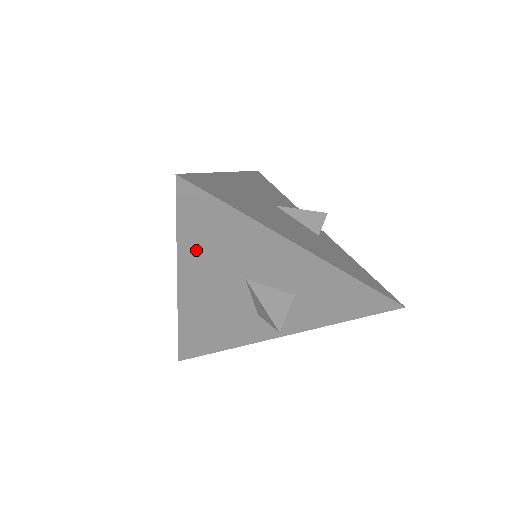
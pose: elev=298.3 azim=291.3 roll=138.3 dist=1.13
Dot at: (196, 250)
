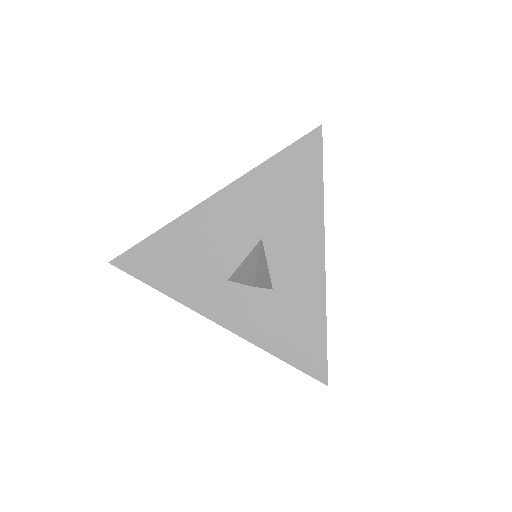
Dot at: (264, 182)
